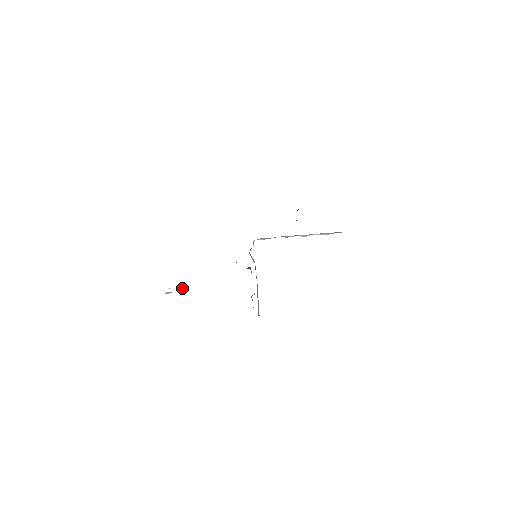
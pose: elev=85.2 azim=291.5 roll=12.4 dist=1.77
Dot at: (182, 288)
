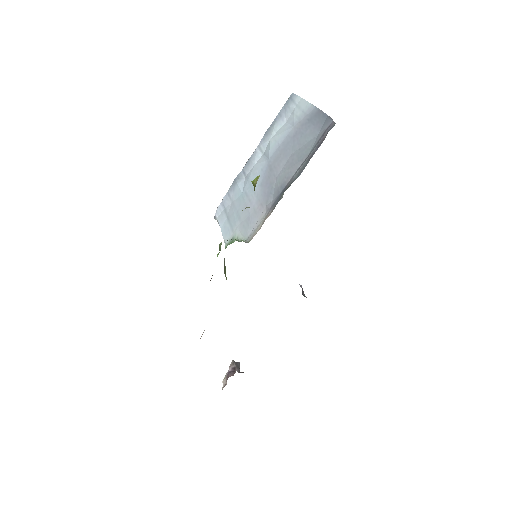
Dot at: (238, 371)
